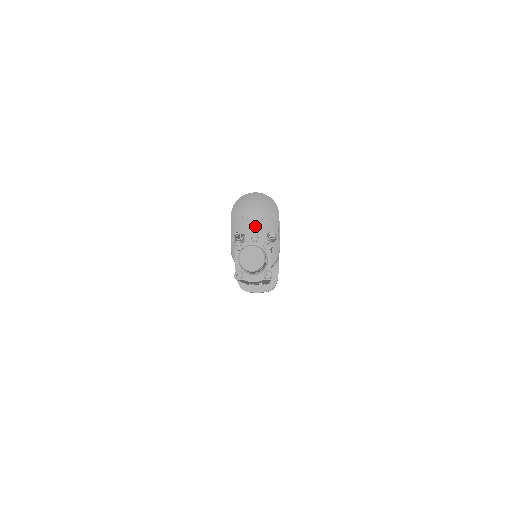
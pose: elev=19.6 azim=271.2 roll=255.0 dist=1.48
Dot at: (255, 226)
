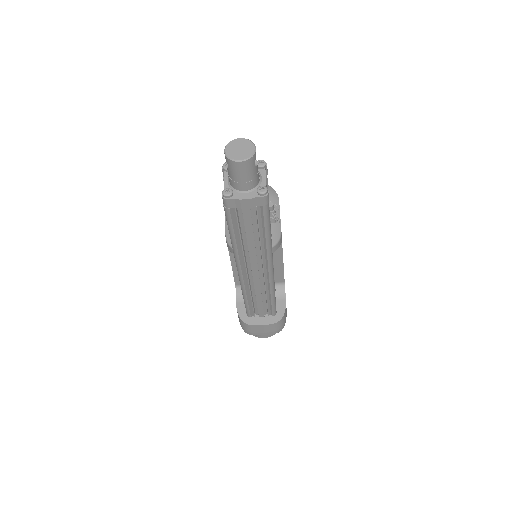
Dot at: occluded
